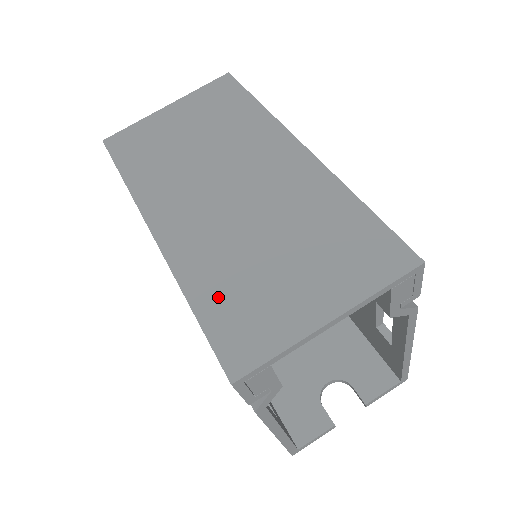
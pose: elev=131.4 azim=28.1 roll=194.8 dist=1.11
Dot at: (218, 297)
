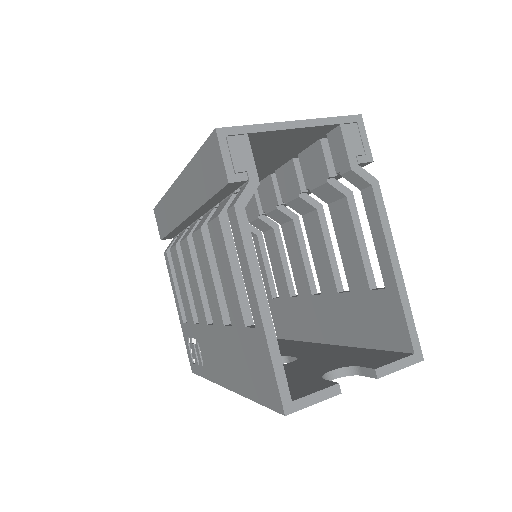
Dot at: occluded
